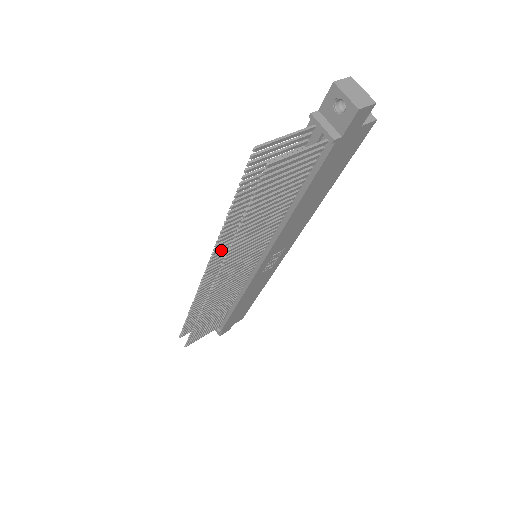
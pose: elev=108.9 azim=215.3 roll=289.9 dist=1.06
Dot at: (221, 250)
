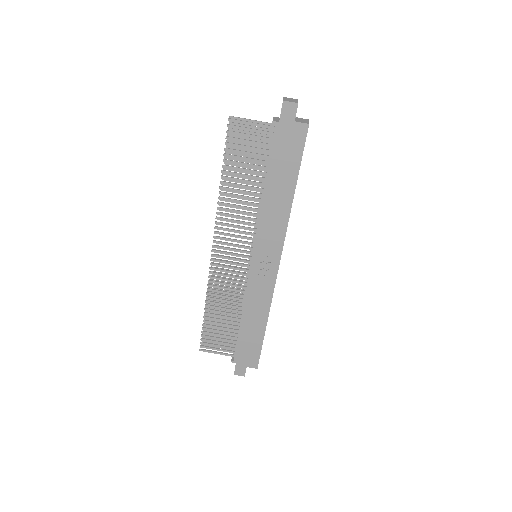
Dot at: occluded
